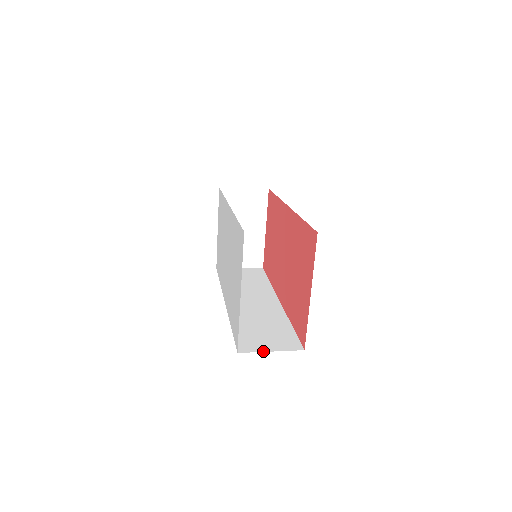
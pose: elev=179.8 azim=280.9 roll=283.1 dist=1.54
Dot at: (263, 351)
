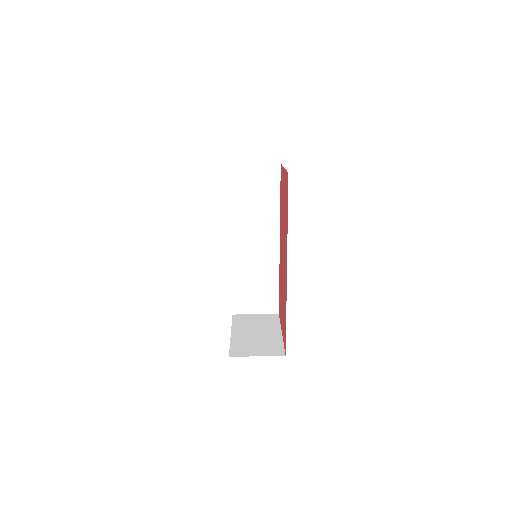
Dot at: (250, 314)
